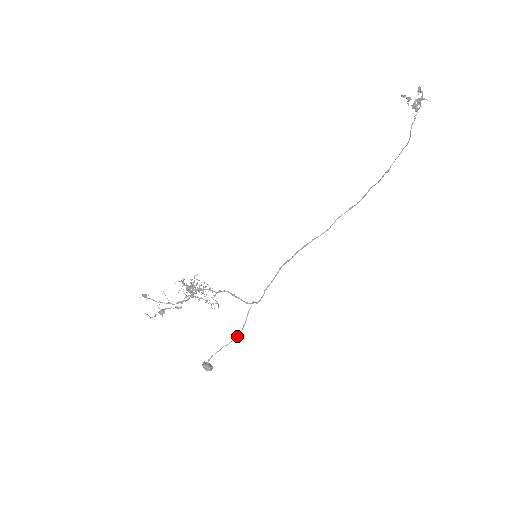
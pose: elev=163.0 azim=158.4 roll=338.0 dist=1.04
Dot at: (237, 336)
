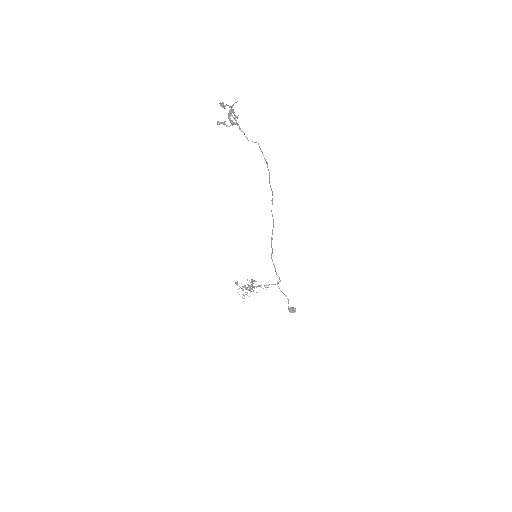
Dot at: (288, 300)
